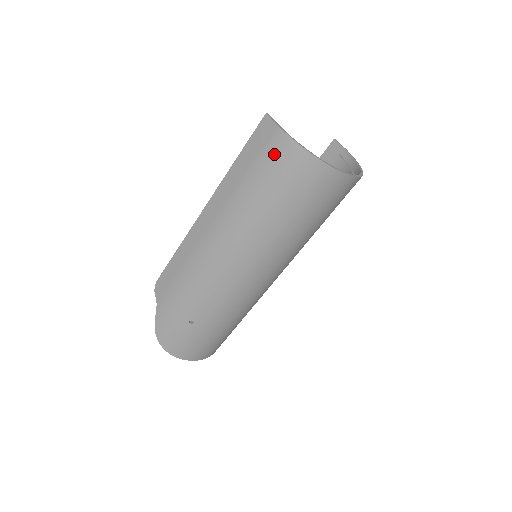
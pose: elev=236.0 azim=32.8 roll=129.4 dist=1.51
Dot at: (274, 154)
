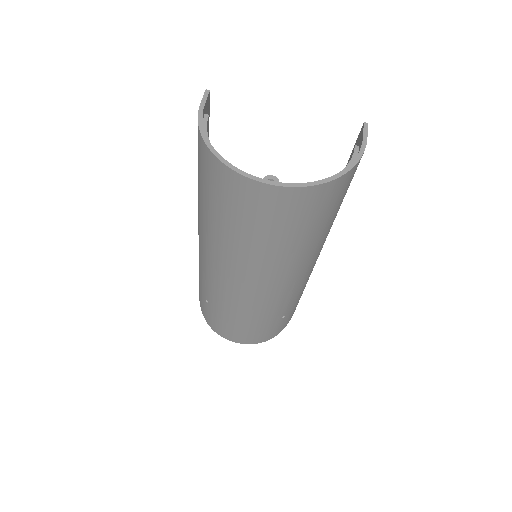
Dot at: occluded
